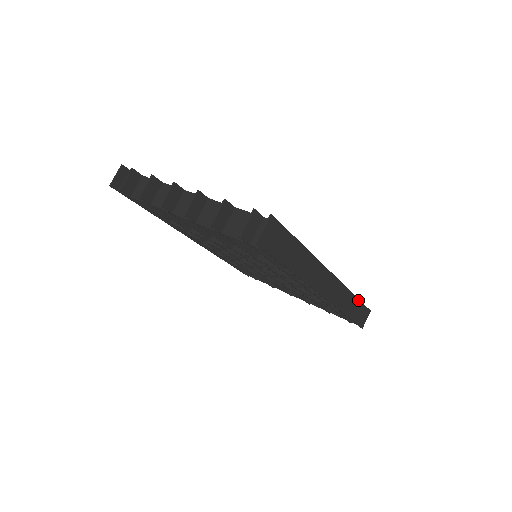
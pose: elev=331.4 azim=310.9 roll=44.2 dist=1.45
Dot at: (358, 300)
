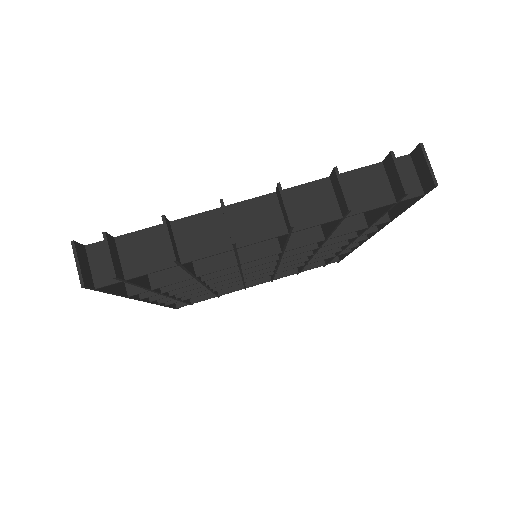
Dot at: occluded
